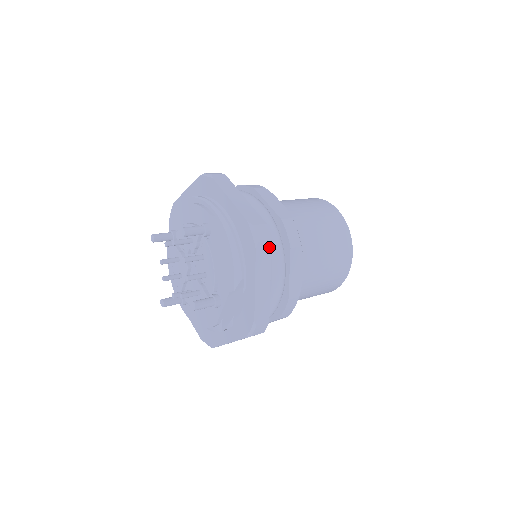
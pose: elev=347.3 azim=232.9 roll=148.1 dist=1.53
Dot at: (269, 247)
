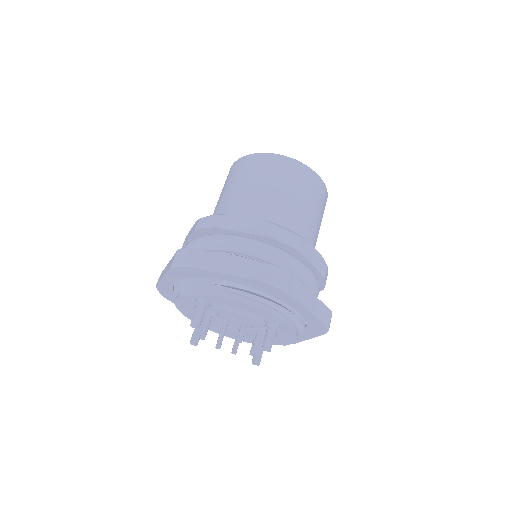
Dot at: occluded
